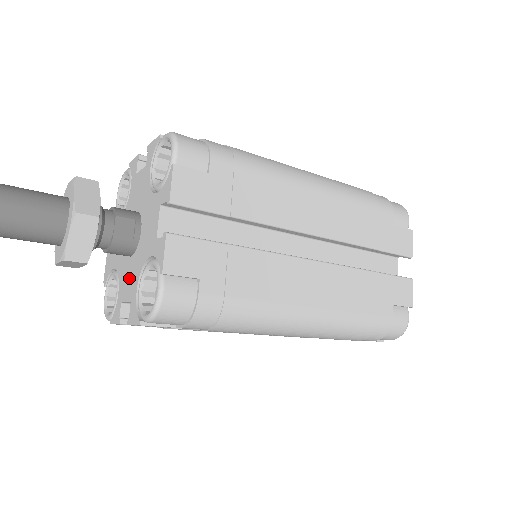
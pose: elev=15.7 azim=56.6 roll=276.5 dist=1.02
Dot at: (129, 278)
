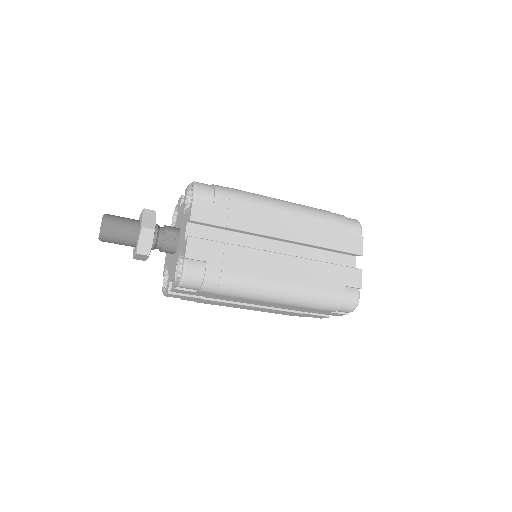
Dot at: (173, 266)
